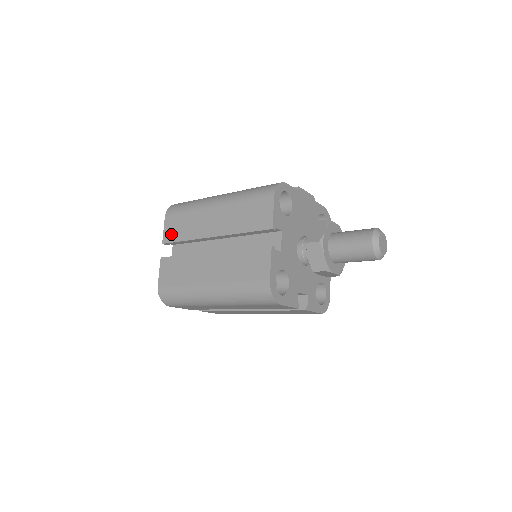
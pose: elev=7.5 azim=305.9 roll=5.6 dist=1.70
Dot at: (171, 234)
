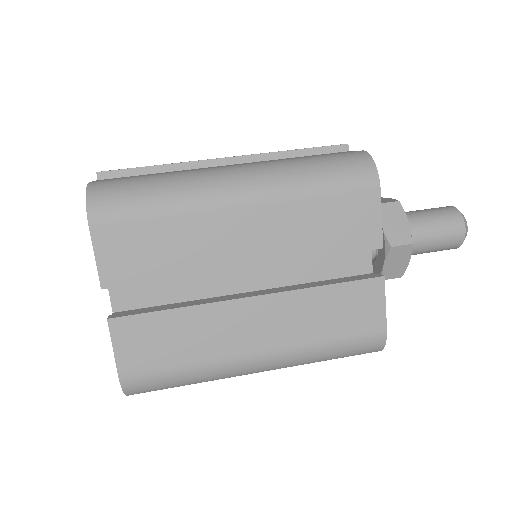
Dot at: (125, 267)
